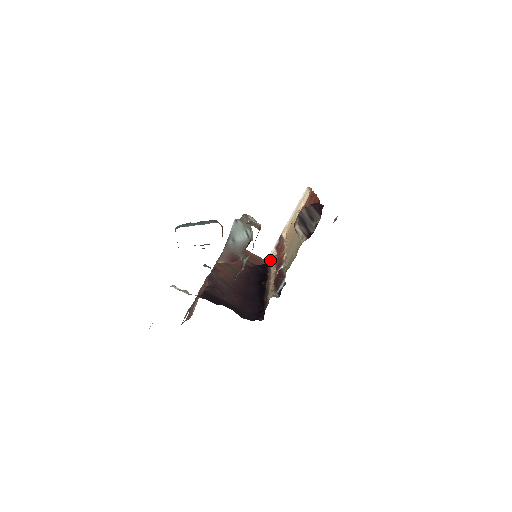
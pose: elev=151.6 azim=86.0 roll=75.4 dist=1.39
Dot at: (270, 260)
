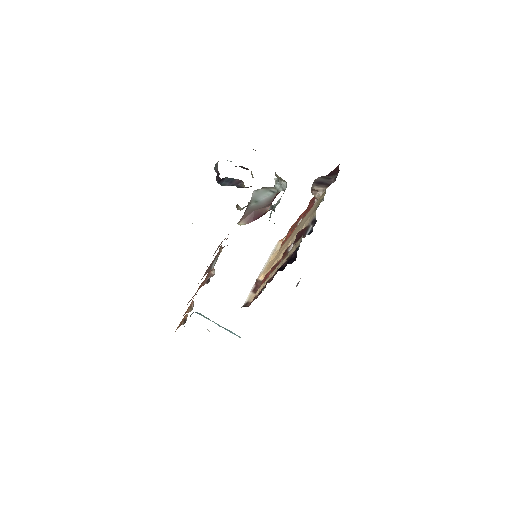
Dot at: (248, 302)
